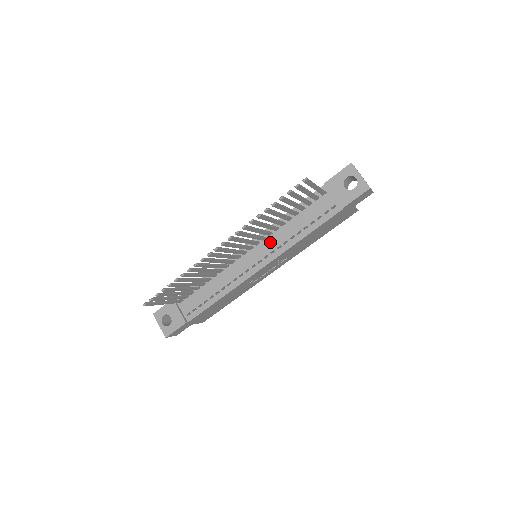
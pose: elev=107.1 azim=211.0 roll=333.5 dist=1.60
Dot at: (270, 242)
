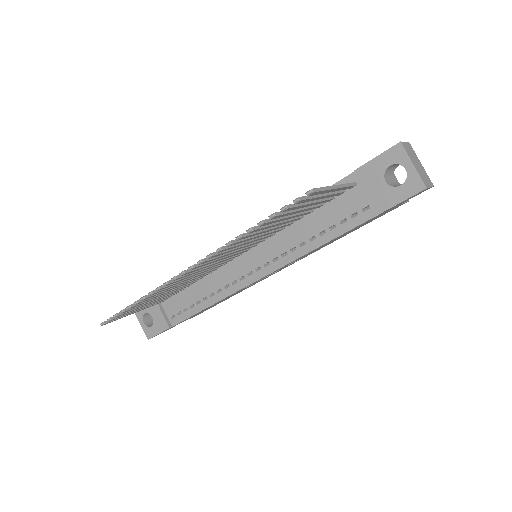
Dot at: (272, 245)
